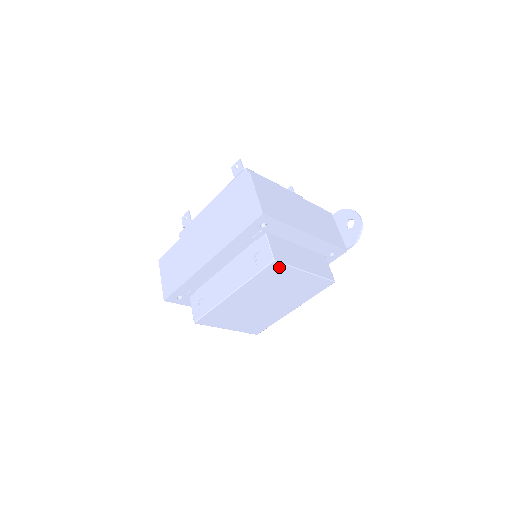
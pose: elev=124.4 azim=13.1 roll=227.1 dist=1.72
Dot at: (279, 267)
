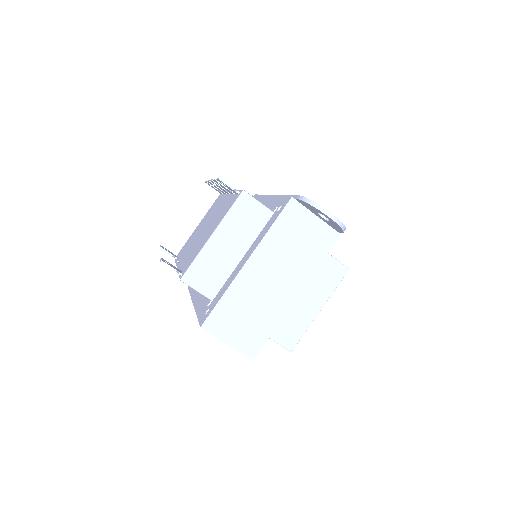
Dot at: occluded
